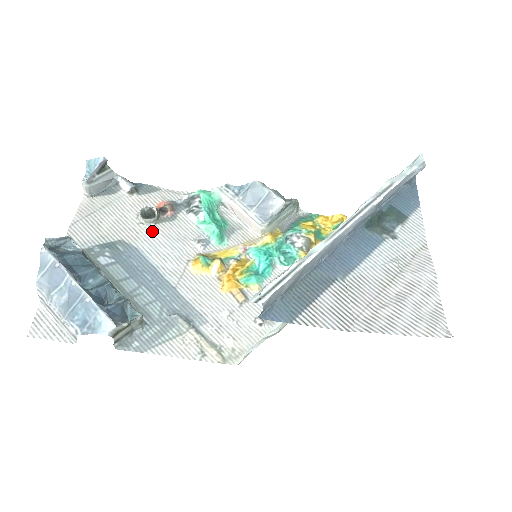
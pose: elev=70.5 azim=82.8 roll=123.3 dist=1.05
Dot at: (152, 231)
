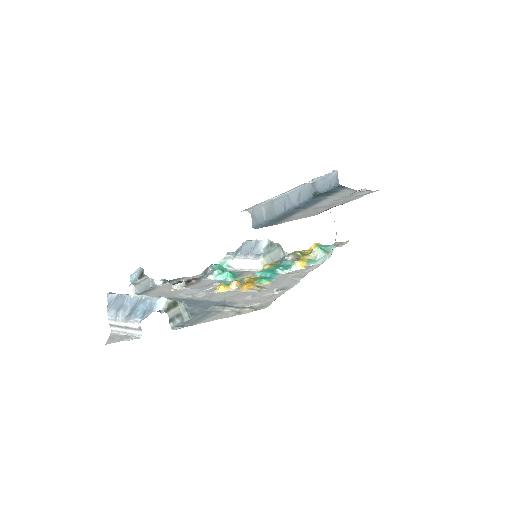
Dot at: (184, 290)
